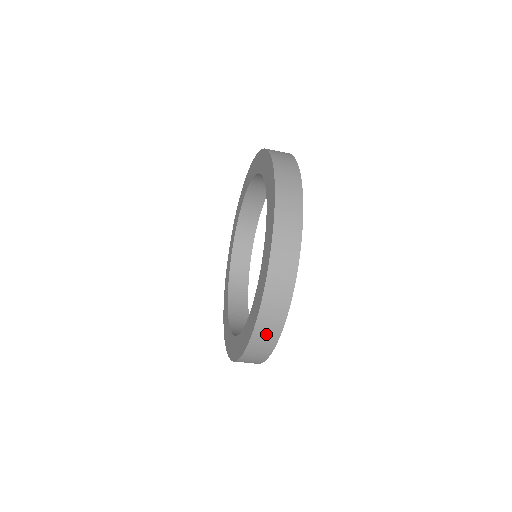
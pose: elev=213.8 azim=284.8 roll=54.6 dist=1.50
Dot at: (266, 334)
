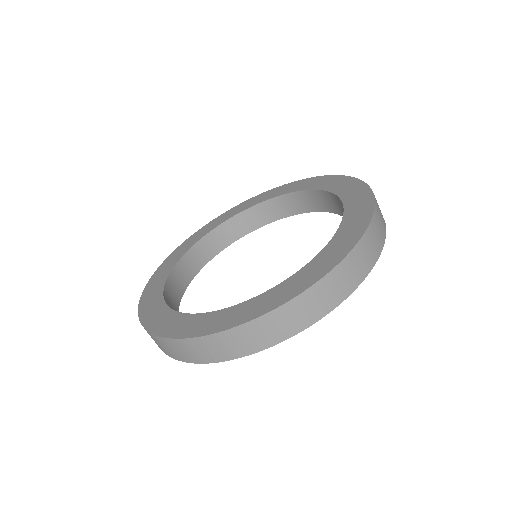
Dot at: (354, 268)
